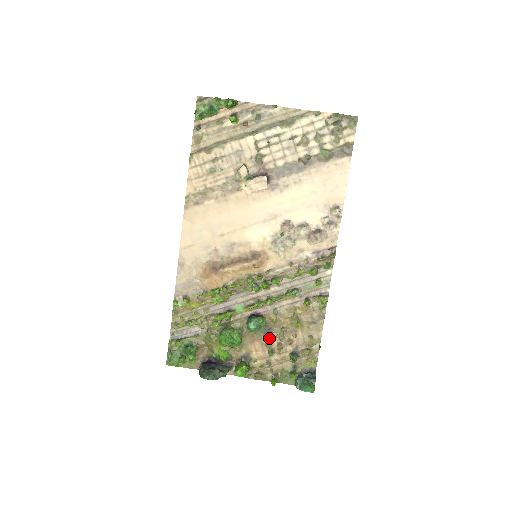
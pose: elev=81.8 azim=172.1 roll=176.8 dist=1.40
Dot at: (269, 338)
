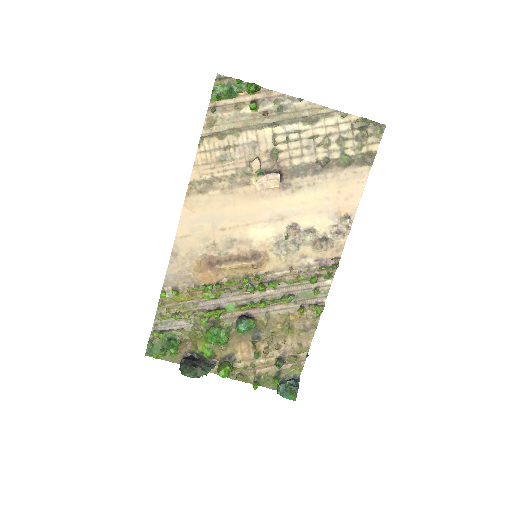
Dot at: (257, 341)
